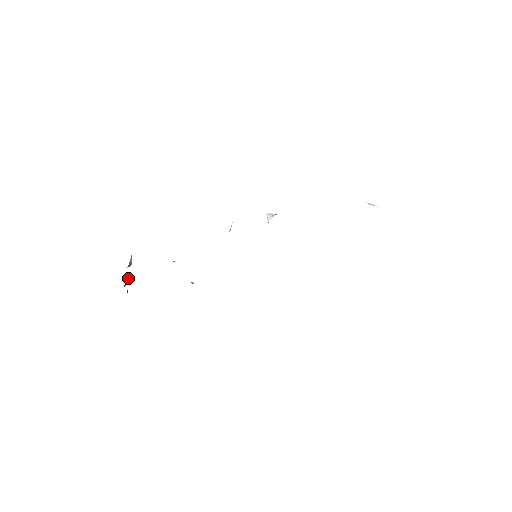
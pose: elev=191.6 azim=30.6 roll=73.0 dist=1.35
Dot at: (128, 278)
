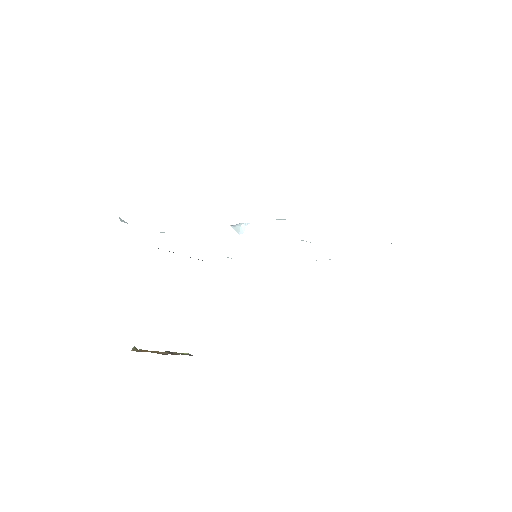
Dot at: occluded
